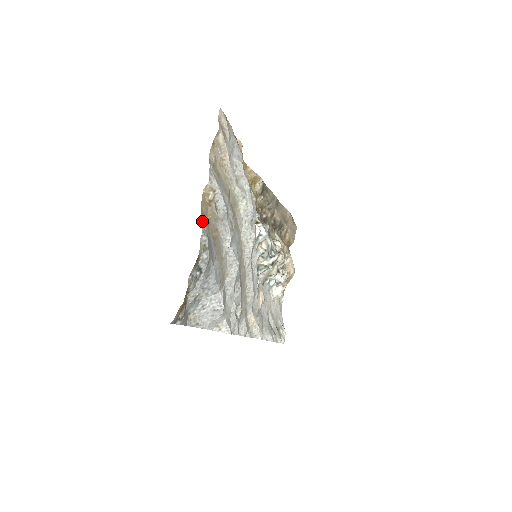
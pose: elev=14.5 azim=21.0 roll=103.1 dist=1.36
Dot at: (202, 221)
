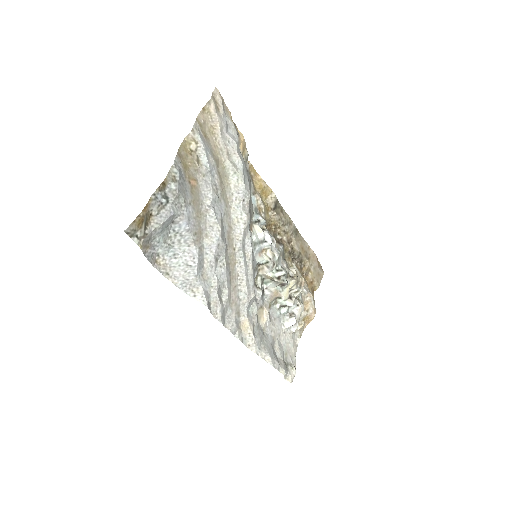
Dot at: (177, 158)
